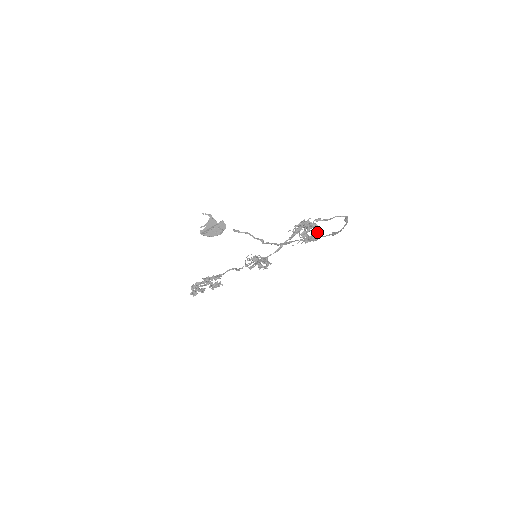
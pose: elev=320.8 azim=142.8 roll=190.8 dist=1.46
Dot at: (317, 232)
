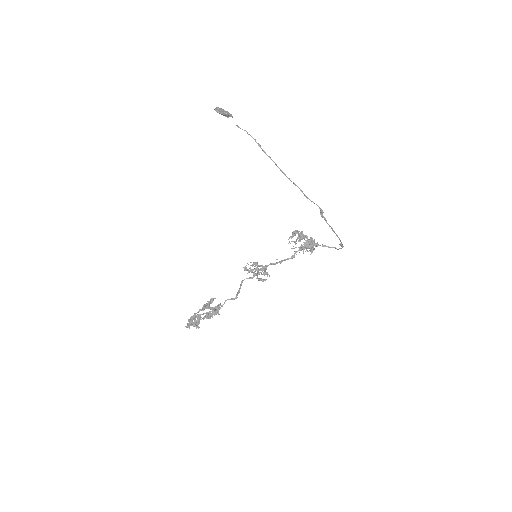
Dot at: (312, 239)
